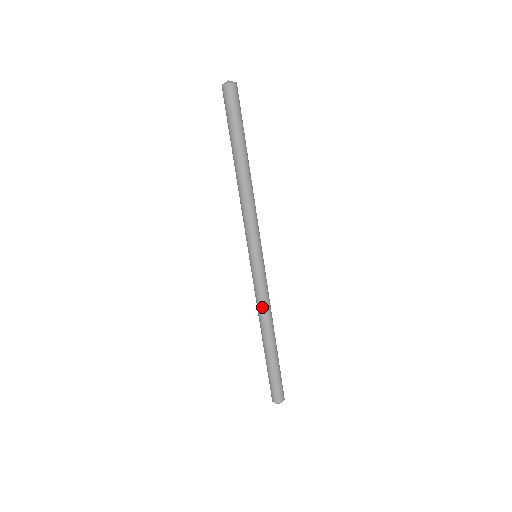
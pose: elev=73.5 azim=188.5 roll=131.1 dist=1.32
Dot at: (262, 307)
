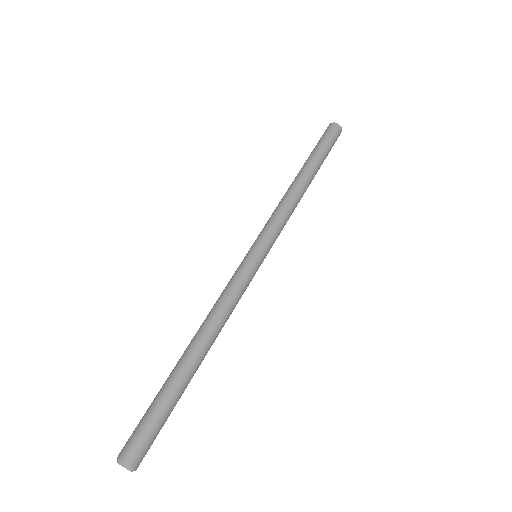
Dot at: (225, 308)
